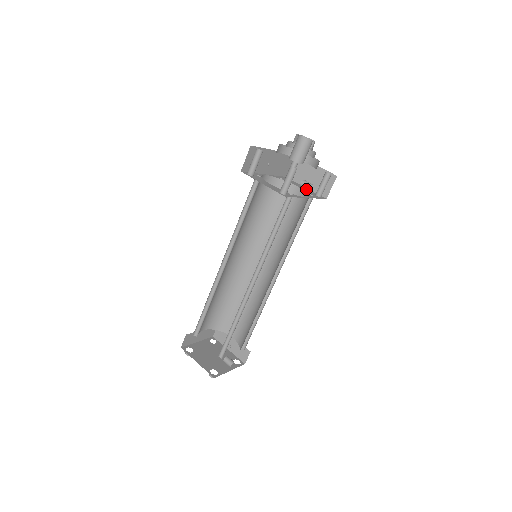
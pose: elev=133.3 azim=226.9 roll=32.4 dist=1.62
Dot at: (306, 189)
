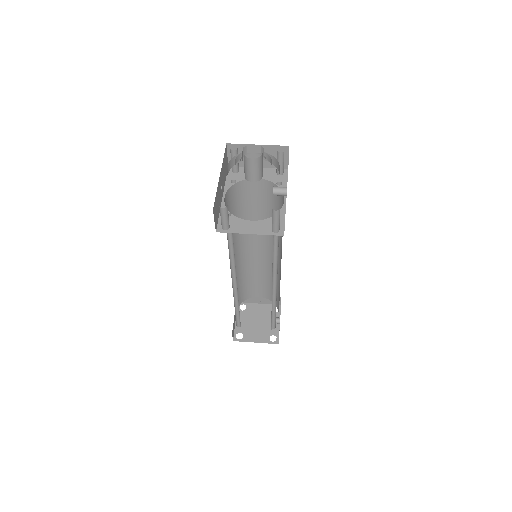
Dot at: occluded
